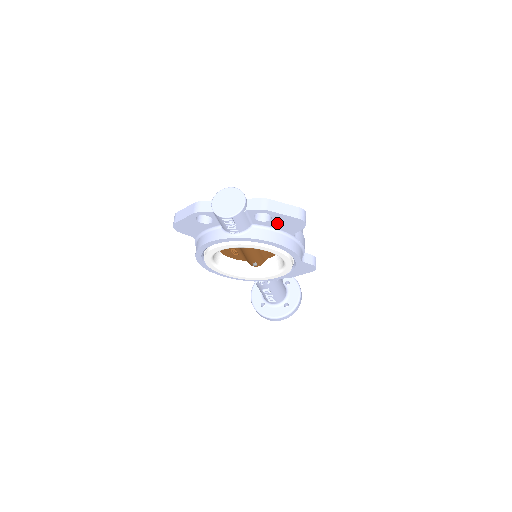
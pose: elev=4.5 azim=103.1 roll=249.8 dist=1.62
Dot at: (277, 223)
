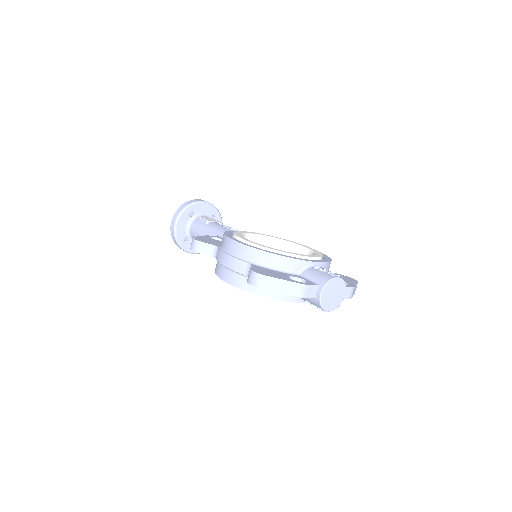
Dot at: occluded
